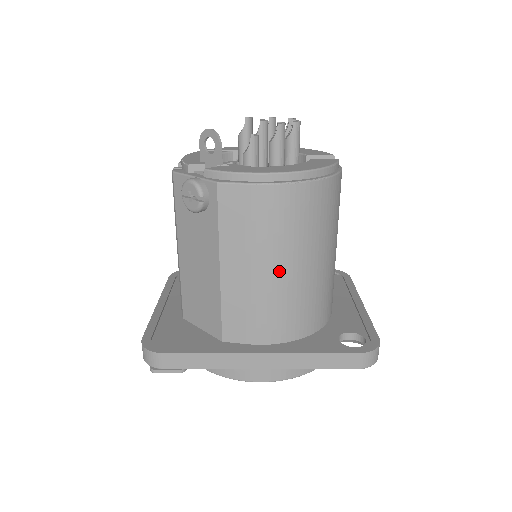
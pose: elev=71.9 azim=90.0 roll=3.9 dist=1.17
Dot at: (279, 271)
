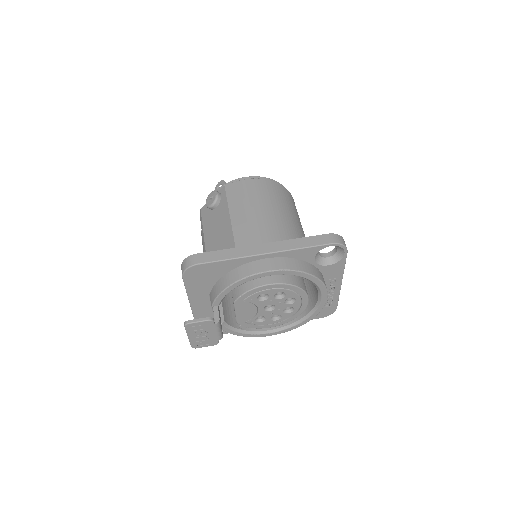
Dot at: (266, 213)
